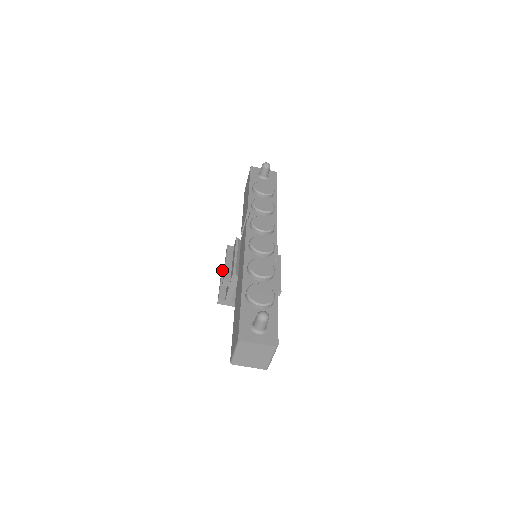
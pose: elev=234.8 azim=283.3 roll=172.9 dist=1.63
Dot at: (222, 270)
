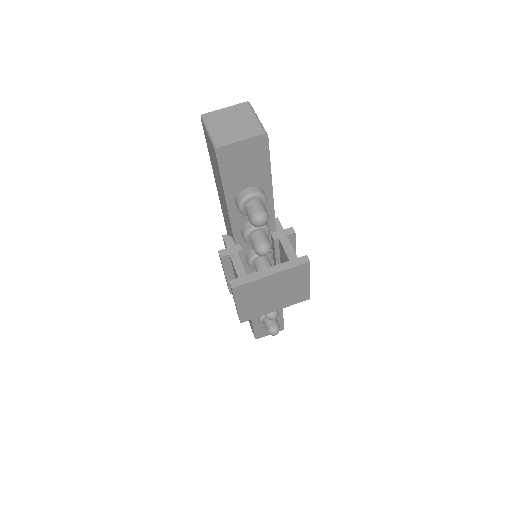
Dot at: occluded
